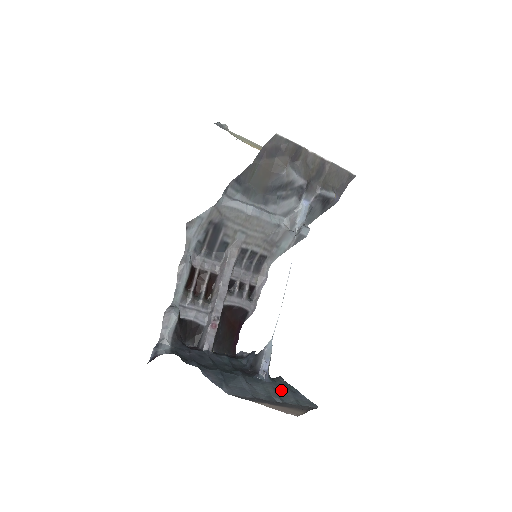
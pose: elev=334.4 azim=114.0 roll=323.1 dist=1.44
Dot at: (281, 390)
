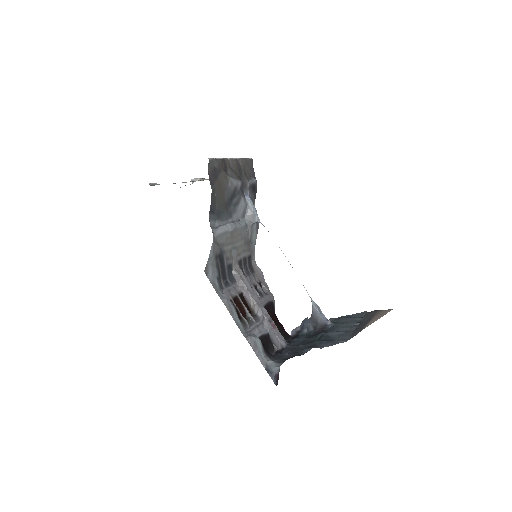
Dot at: (345, 321)
